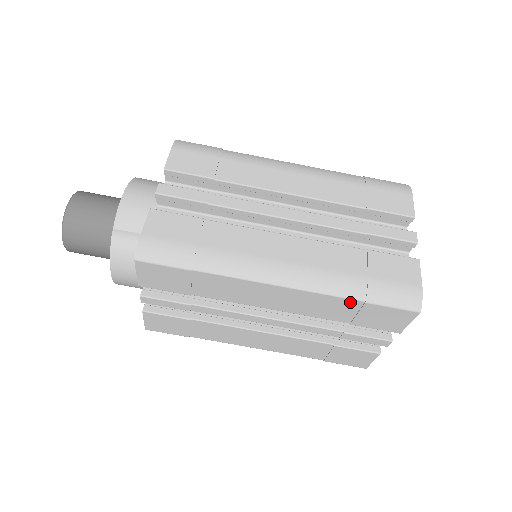
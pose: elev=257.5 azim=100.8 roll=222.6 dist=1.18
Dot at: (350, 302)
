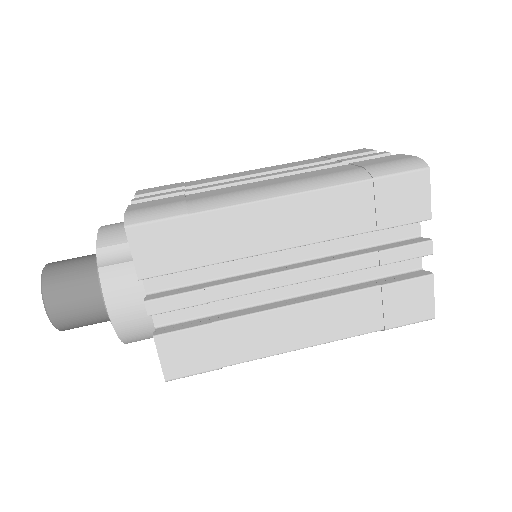
Dot at: (359, 188)
